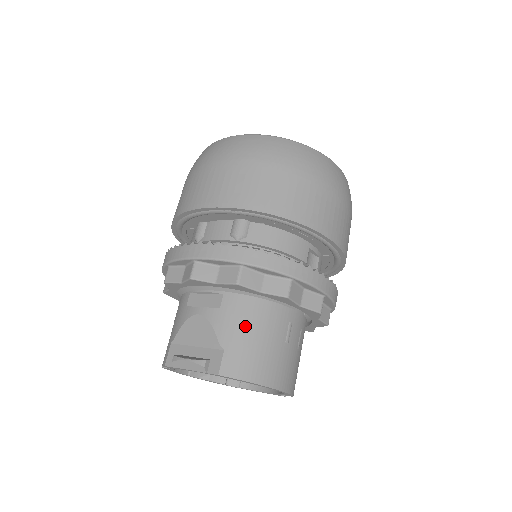
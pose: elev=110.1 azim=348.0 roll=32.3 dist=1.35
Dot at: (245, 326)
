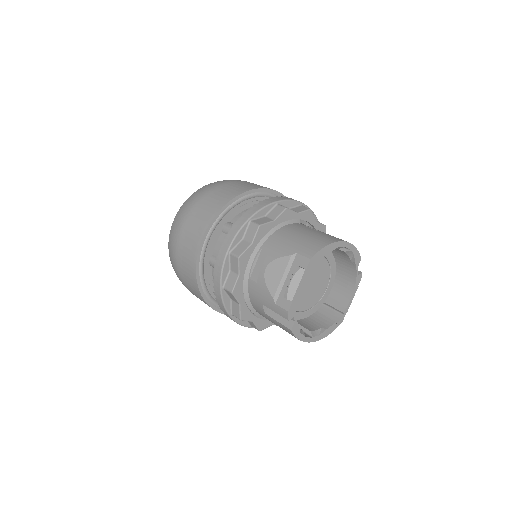
Dot at: (290, 239)
